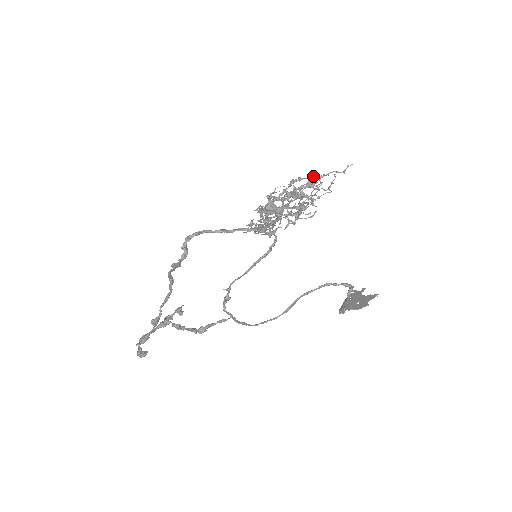
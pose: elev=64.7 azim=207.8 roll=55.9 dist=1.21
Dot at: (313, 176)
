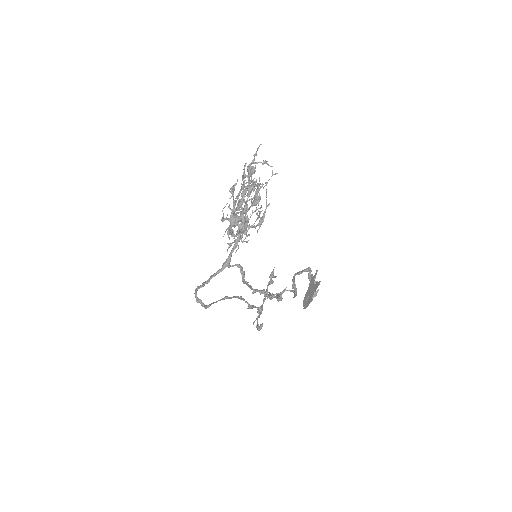
Dot at: (243, 172)
